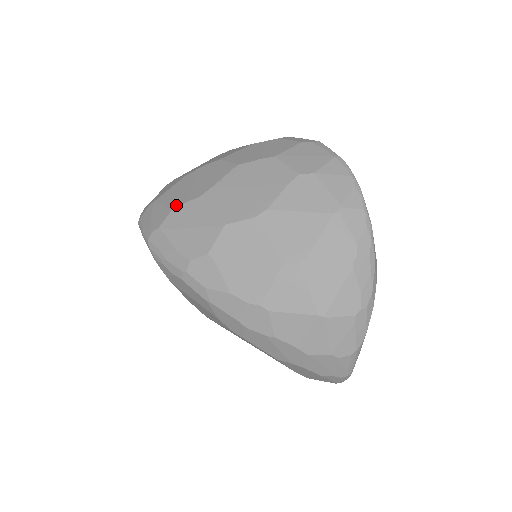
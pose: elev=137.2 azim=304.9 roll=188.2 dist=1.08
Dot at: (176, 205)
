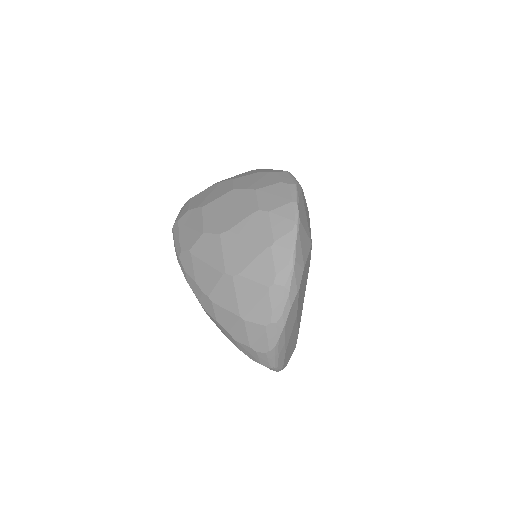
Dot at: (192, 208)
